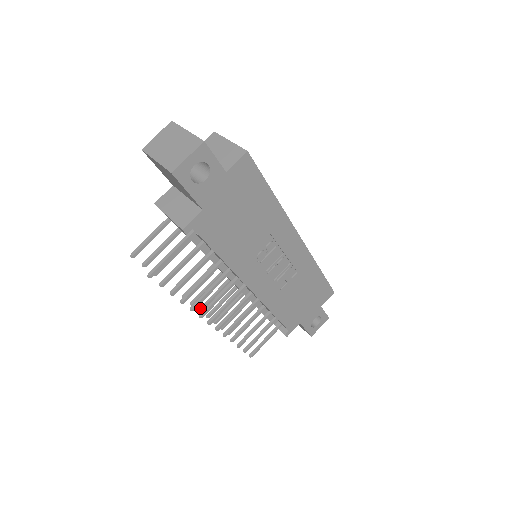
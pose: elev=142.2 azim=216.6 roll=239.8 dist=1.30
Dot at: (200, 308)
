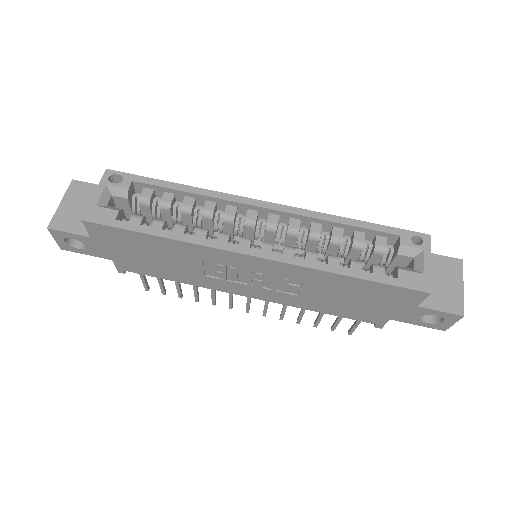
Dot at: occluded
